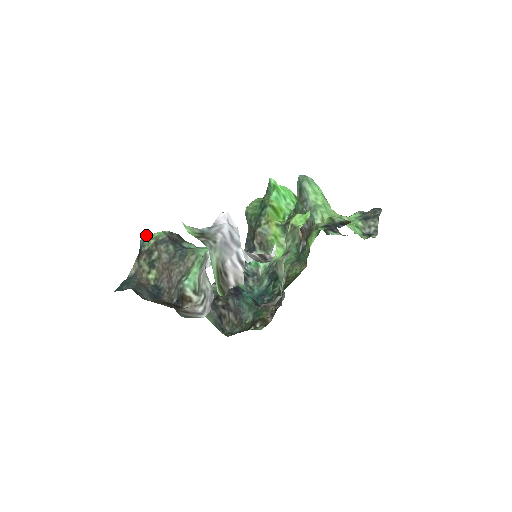
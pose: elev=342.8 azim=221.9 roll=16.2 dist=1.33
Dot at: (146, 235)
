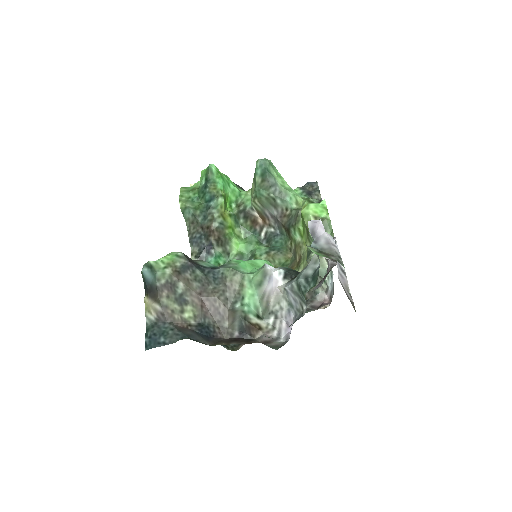
Dot at: (153, 265)
